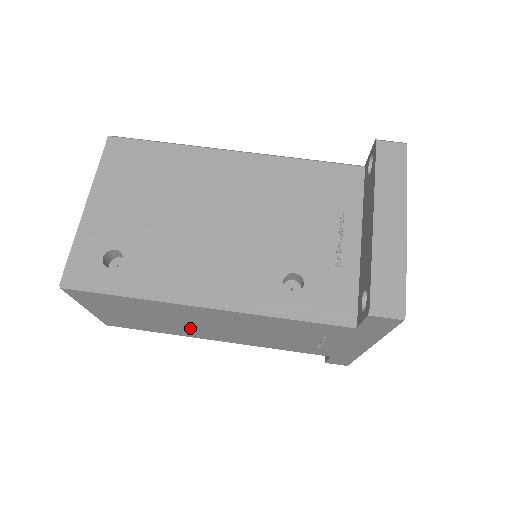
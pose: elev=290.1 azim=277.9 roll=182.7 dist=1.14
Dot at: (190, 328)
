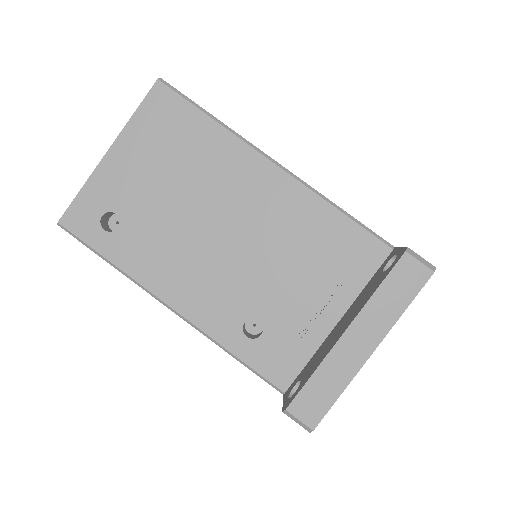
Dot at: occluded
